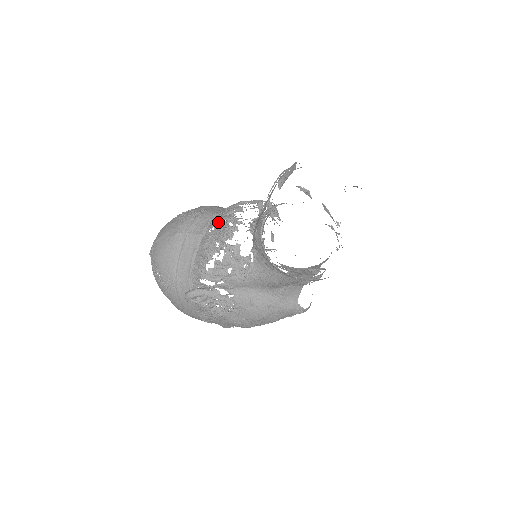
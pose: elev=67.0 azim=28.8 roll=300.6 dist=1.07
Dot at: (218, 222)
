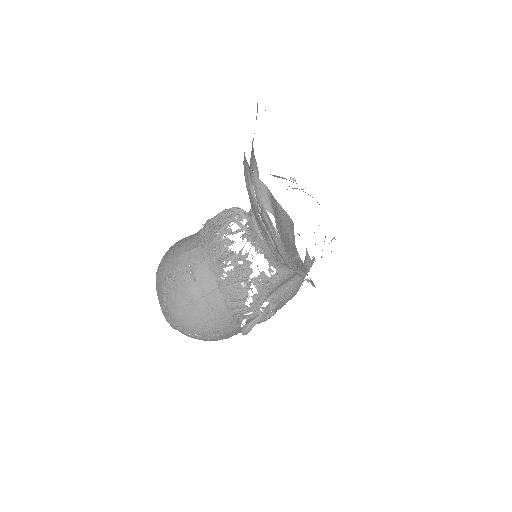
Dot at: (224, 267)
